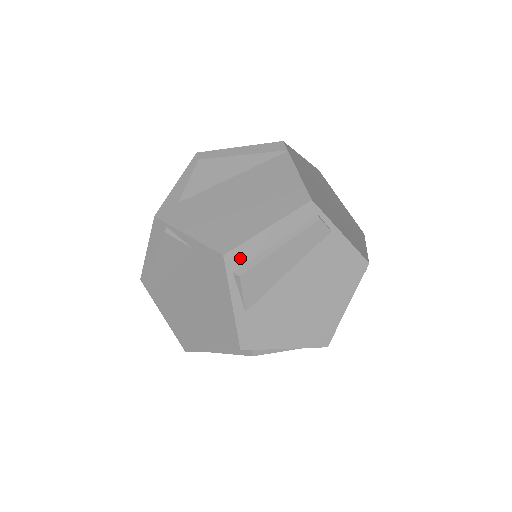
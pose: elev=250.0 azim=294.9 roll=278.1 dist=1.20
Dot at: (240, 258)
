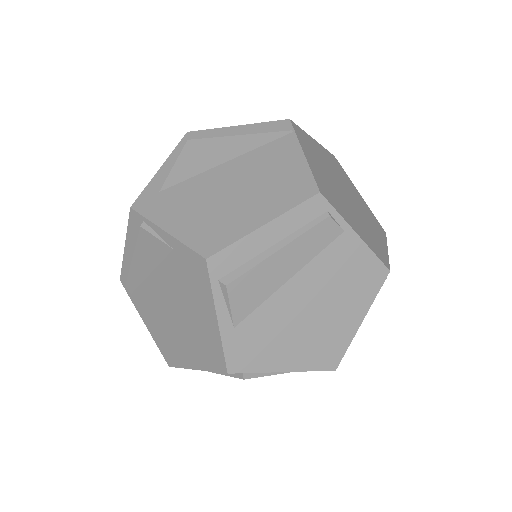
Dot at: (227, 263)
